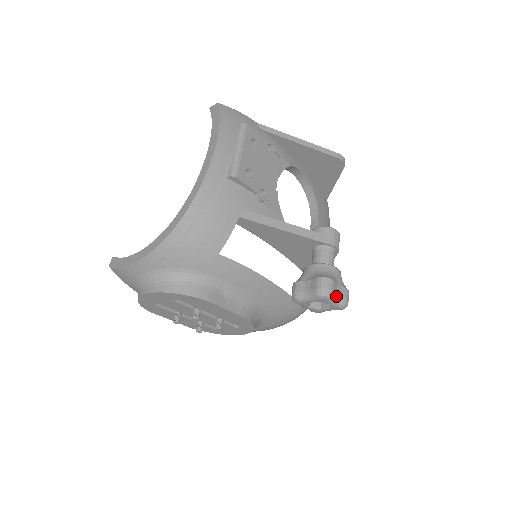
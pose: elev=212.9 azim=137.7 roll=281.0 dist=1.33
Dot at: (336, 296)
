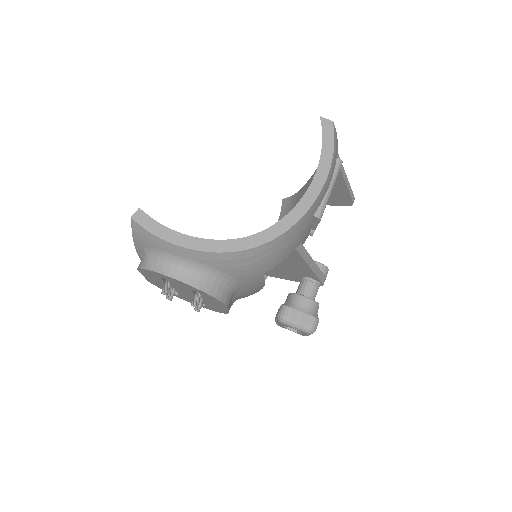
Dot at: occluded
